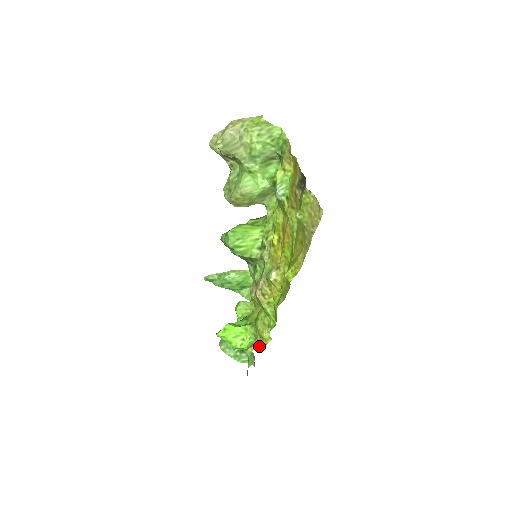
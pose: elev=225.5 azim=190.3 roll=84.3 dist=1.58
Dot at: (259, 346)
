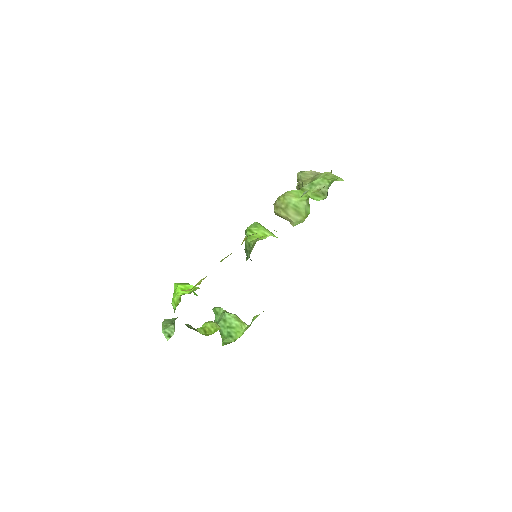
Dot at: (188, 289)
